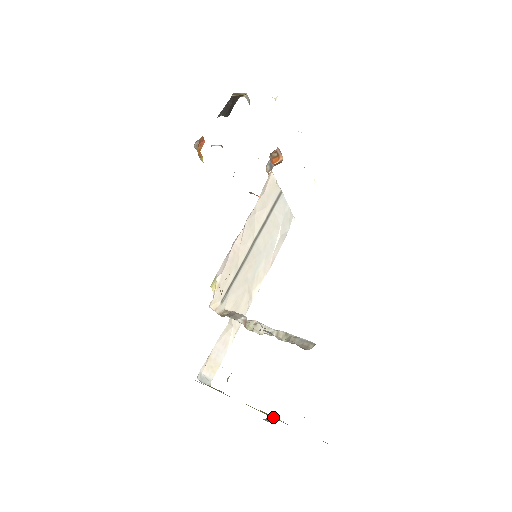
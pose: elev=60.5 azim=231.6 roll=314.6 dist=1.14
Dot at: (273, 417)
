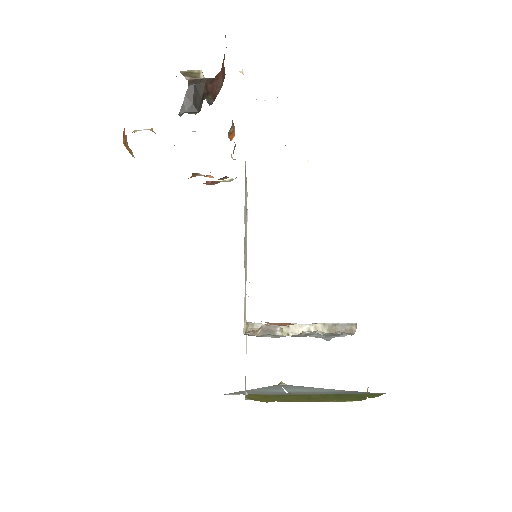
Dot at: (329, 396)
